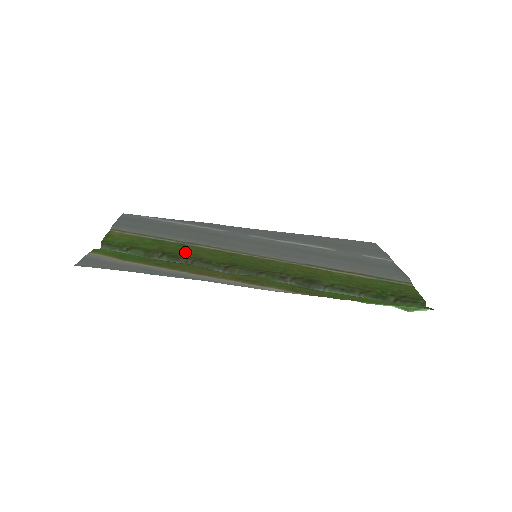
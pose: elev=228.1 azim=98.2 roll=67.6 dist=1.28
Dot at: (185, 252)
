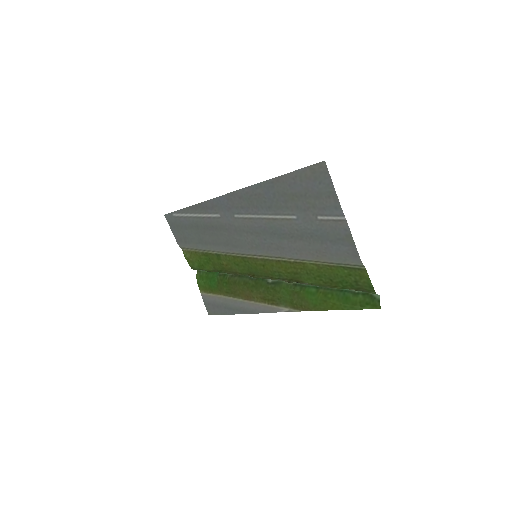
Dot at: (225, 268)
